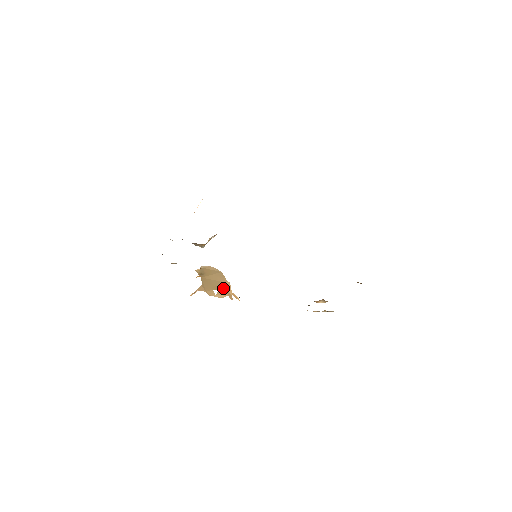
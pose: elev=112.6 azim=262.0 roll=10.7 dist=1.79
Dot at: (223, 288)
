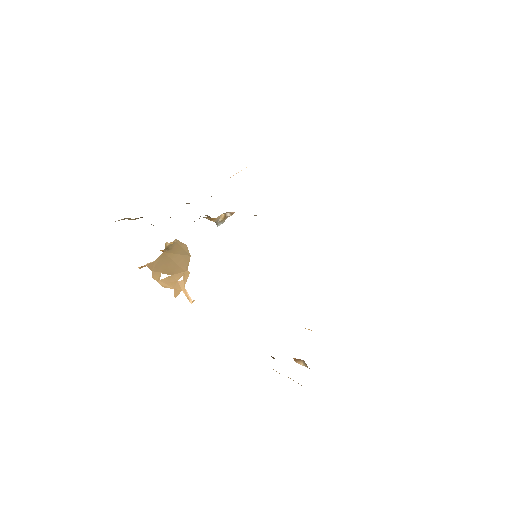
Dot at: (176, 276)
